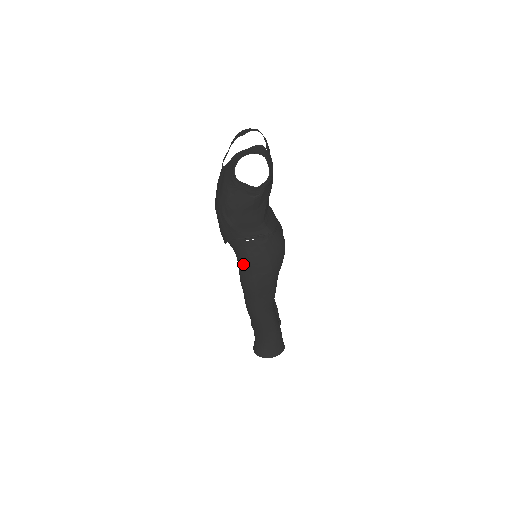
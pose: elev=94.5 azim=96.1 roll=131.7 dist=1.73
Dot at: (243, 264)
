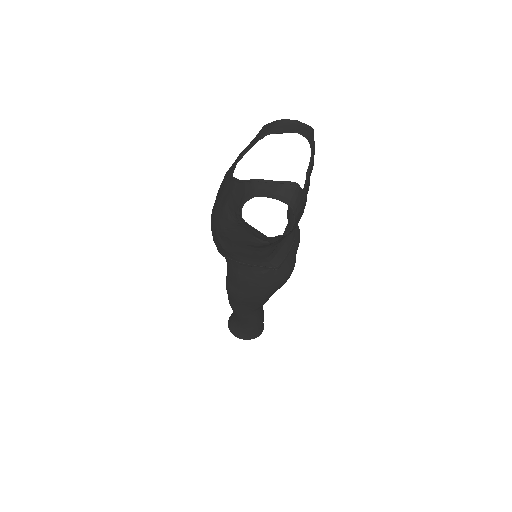
Dot at: (231, 278)
